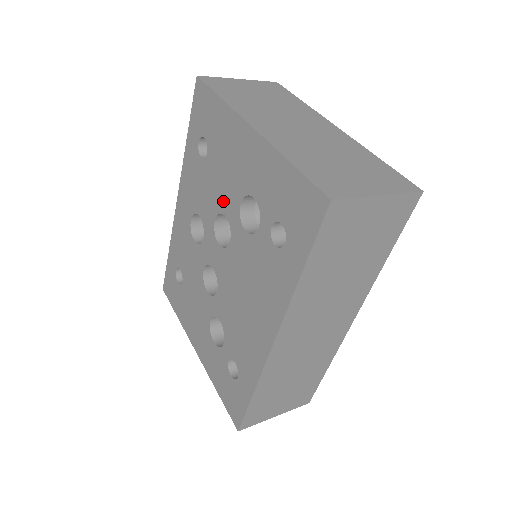
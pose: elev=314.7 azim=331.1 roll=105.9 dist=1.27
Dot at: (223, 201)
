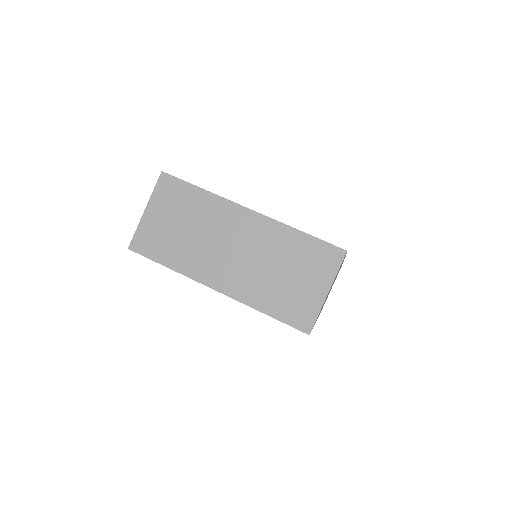
Dot at: occluded
